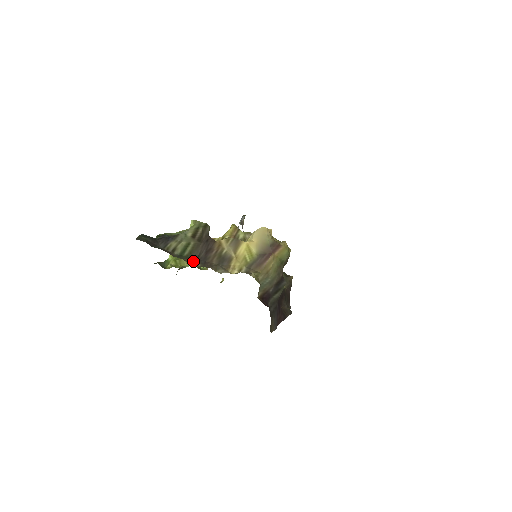
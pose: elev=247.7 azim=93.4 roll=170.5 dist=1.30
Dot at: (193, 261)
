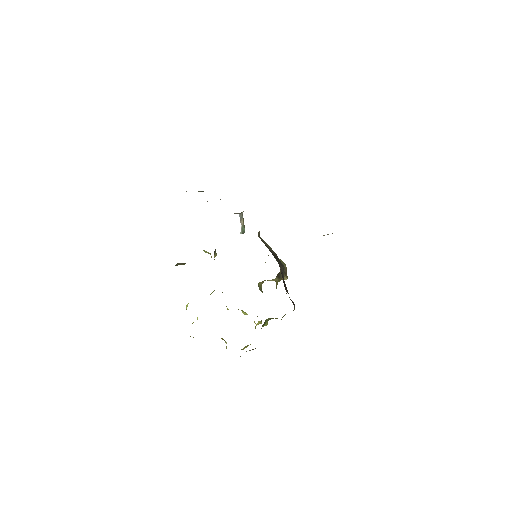
Dot at: occluded
